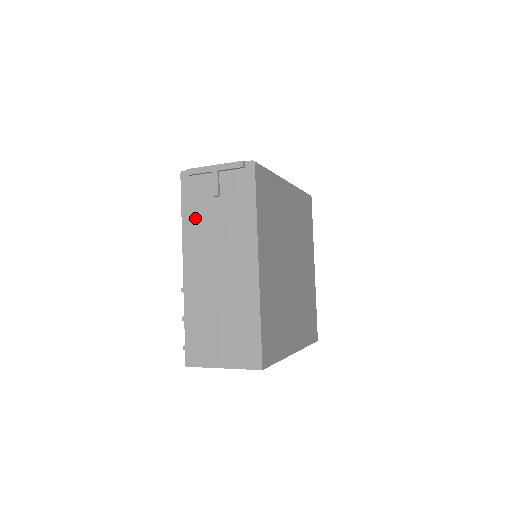
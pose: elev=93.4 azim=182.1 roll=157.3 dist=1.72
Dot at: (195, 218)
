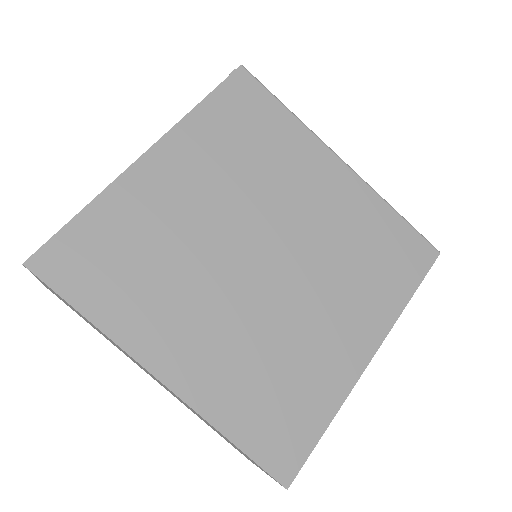
Dot at: occluded
